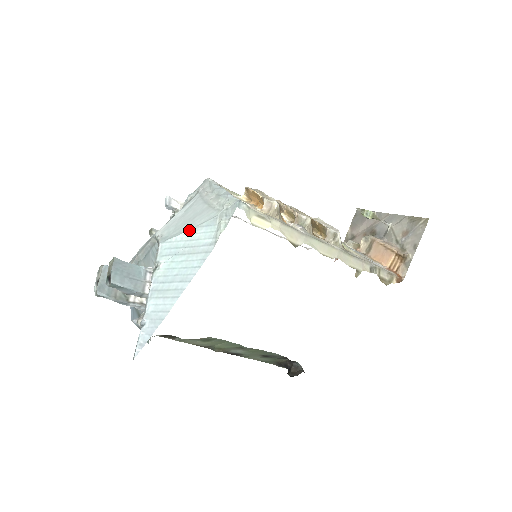
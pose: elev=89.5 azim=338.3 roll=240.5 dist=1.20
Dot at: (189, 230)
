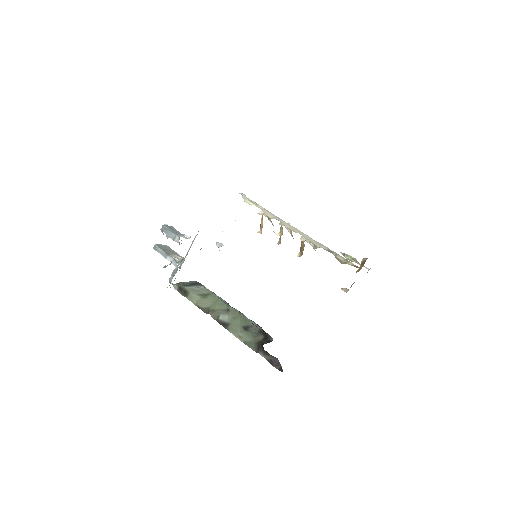
Dot at: occluded
